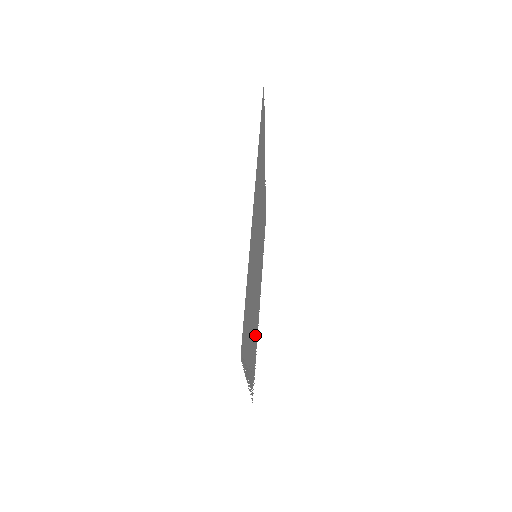
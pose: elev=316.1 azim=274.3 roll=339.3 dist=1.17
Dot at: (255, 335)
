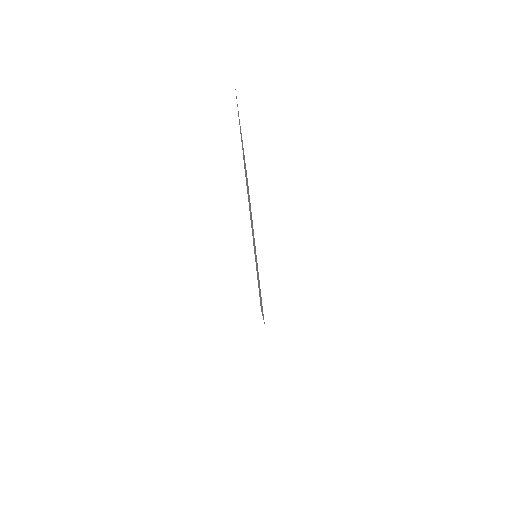
Dot at: occluded
